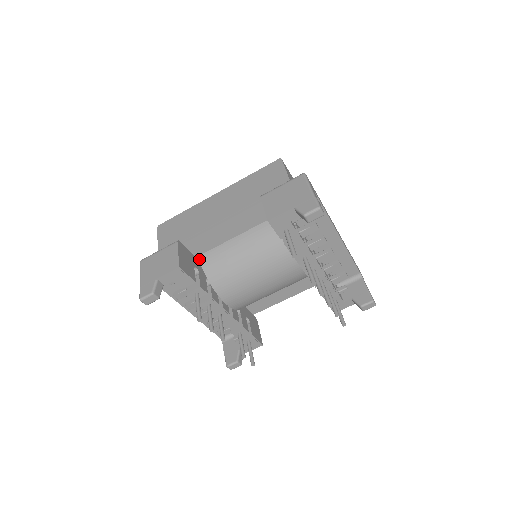
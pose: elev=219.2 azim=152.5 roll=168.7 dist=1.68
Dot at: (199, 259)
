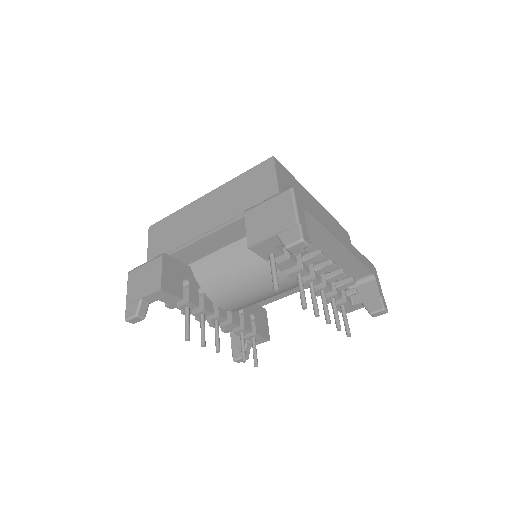
Dot at: (191, 266)
